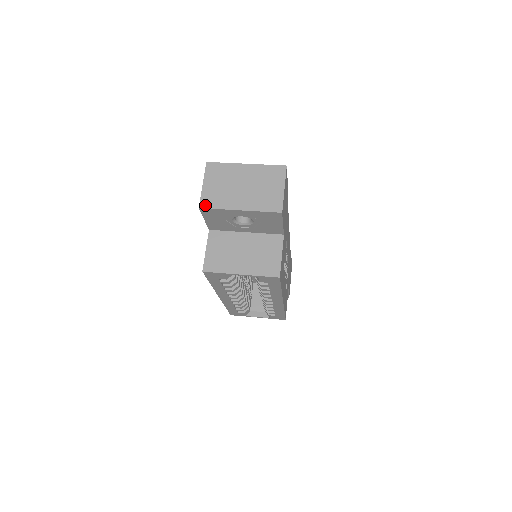
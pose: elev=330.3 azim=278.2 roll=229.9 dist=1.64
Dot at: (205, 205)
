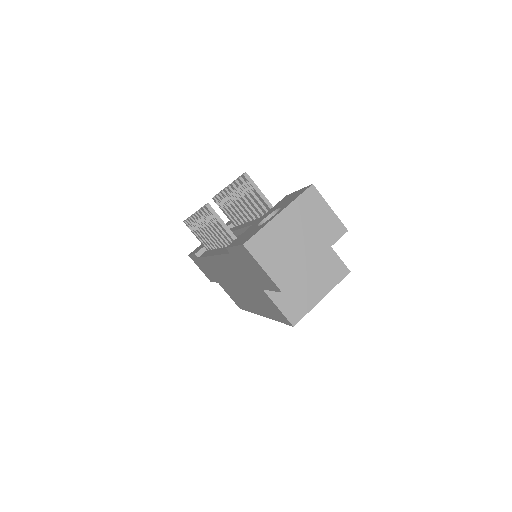
Dot at: (285, 285)
